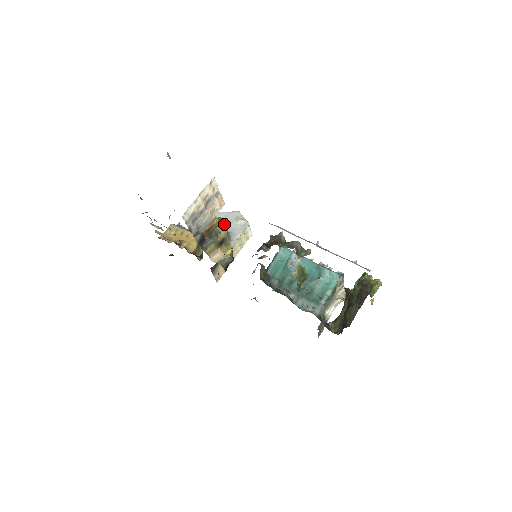
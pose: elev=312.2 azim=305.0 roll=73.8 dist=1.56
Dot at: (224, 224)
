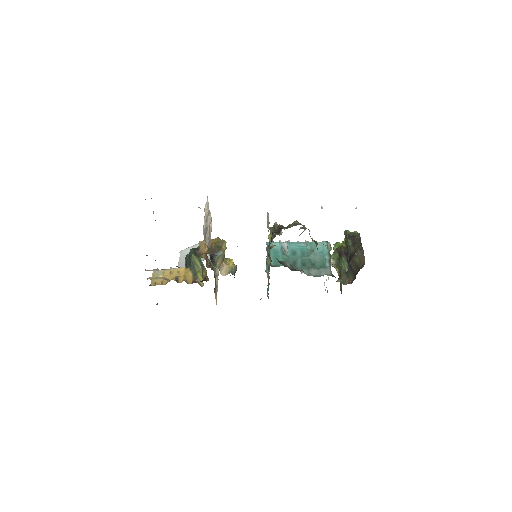
Dot at: (220, 239)
